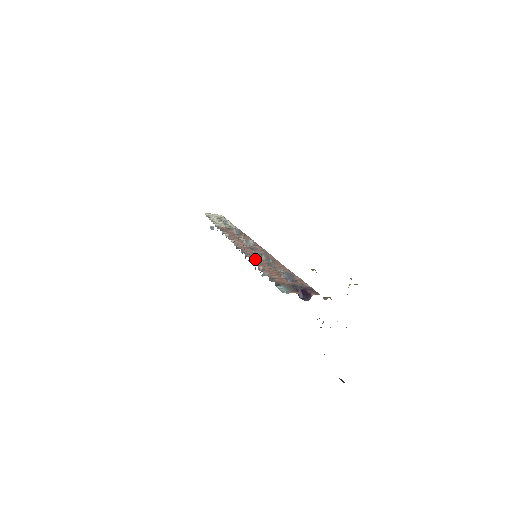
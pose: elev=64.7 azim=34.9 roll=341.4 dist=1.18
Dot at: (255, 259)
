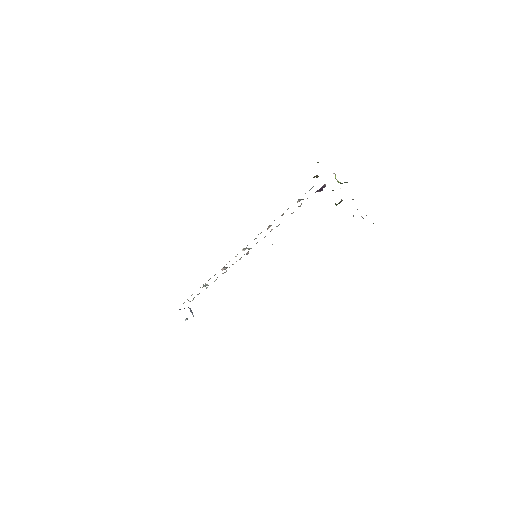
Dot at: (269, 226)
